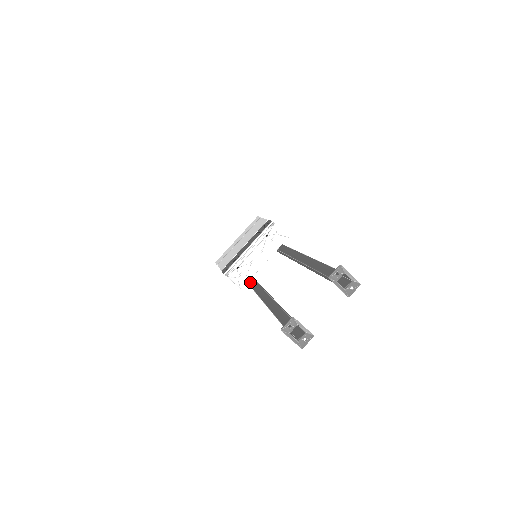
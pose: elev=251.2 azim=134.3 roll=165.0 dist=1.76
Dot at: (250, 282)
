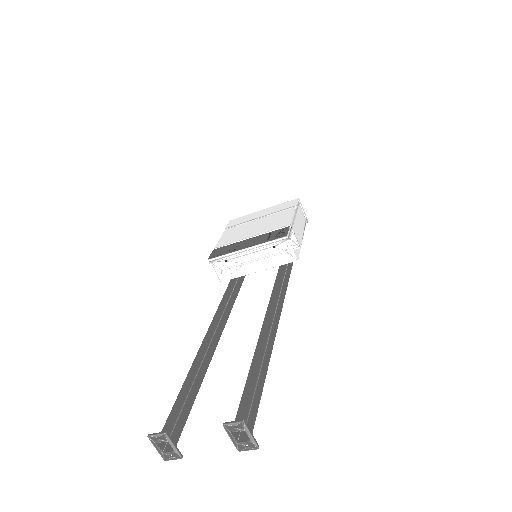
Dot at: (231, 283)
